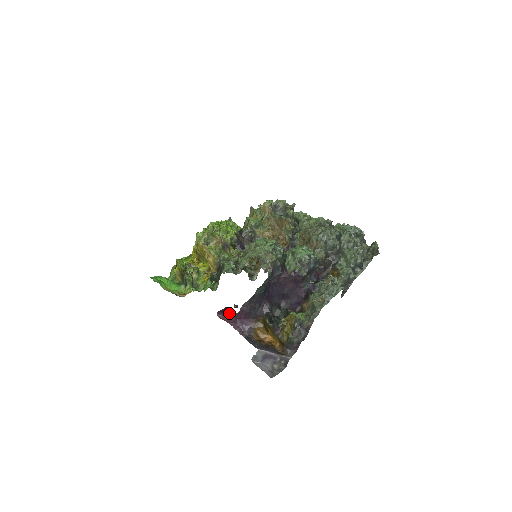
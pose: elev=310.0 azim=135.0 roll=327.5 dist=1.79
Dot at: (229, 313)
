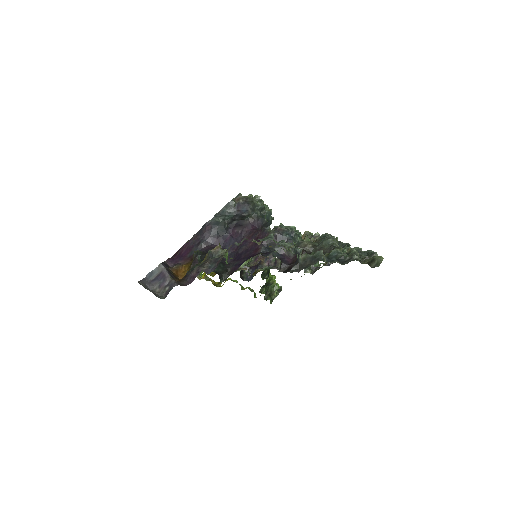
Dot at: occluded
